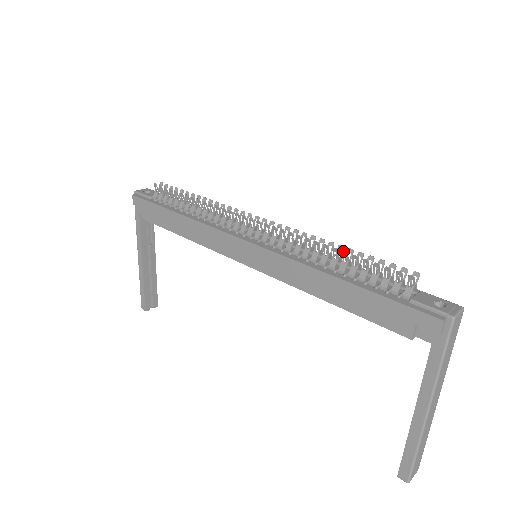
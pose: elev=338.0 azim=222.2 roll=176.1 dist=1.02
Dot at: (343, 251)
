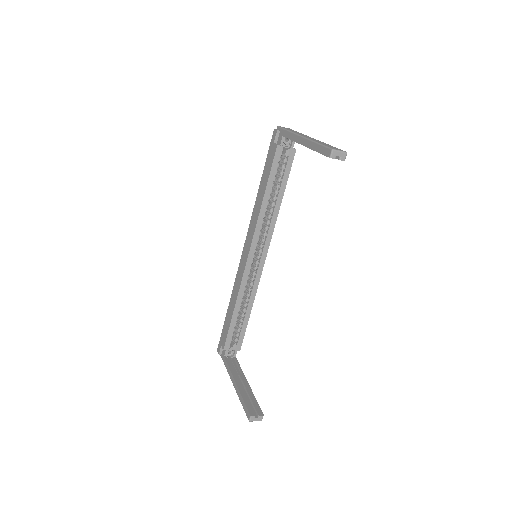
Dot at: occluded
